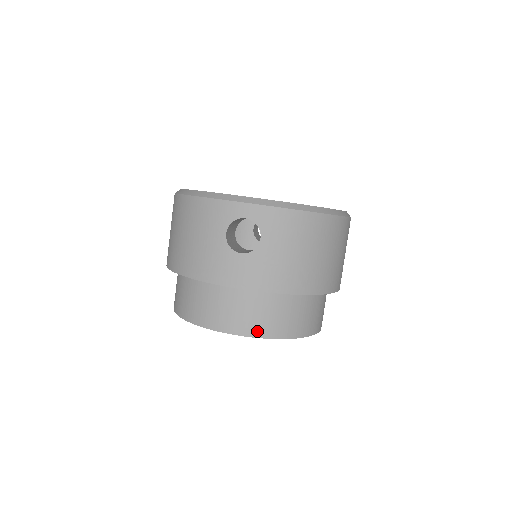
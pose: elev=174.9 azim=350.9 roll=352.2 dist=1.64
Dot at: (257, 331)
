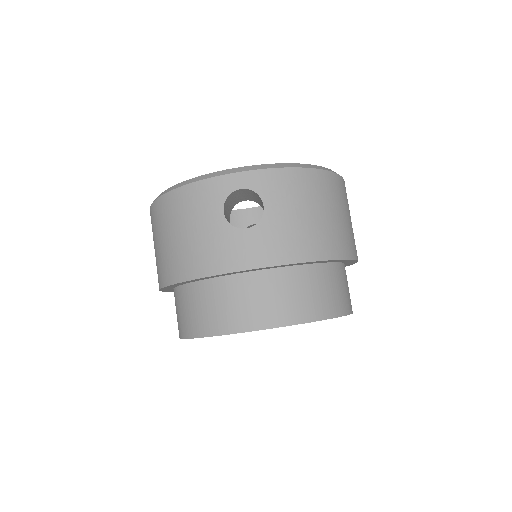
Dot at: (289, 317)
